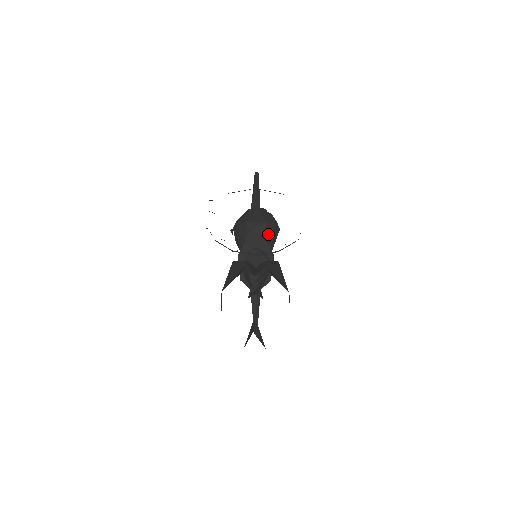
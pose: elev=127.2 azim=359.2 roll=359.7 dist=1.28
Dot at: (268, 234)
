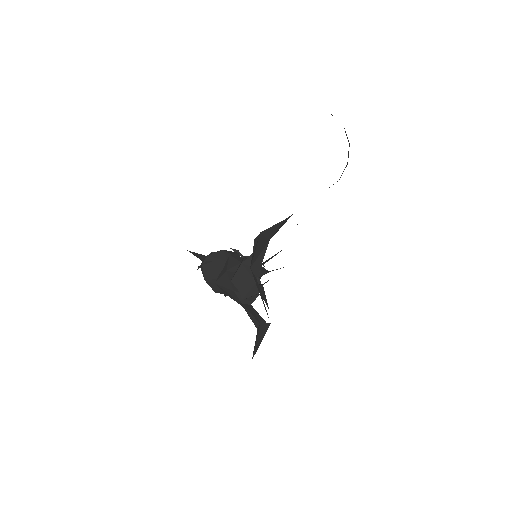
Dot at: occluded
